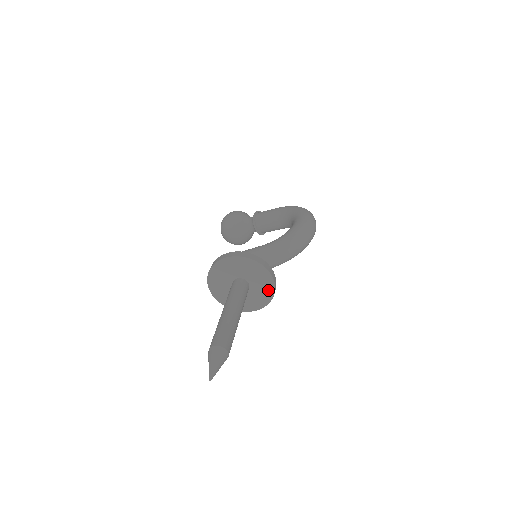
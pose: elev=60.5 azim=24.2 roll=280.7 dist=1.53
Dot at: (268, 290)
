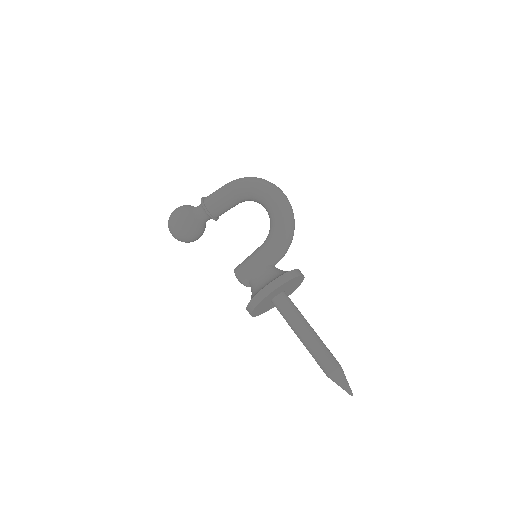
Dot at: (299, 282)
